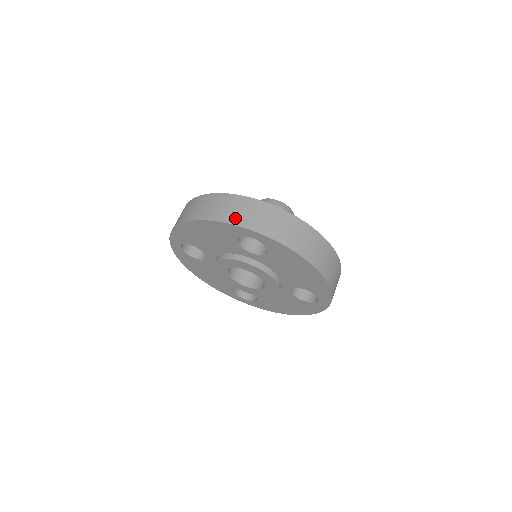
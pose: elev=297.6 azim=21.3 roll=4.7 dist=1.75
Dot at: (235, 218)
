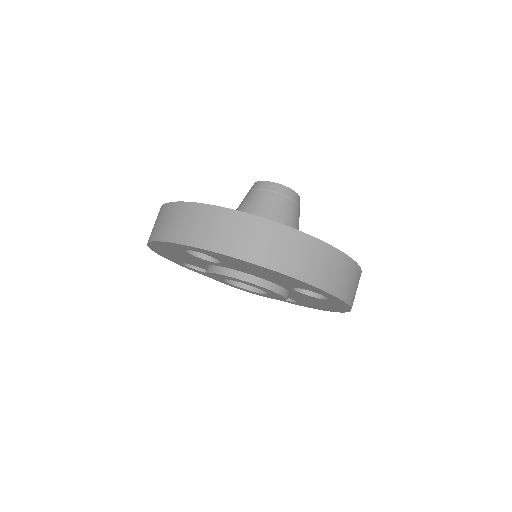
Dot at: (164, 233)
